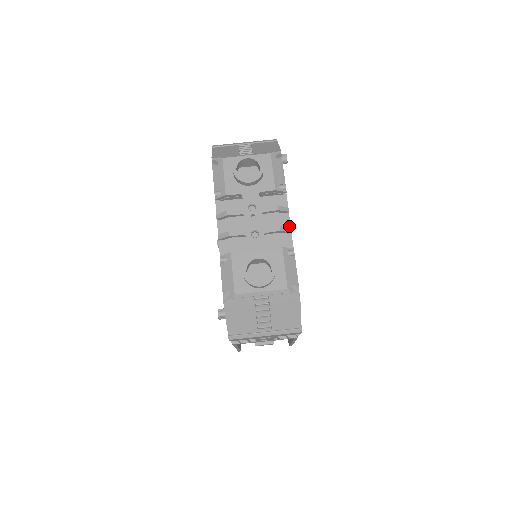
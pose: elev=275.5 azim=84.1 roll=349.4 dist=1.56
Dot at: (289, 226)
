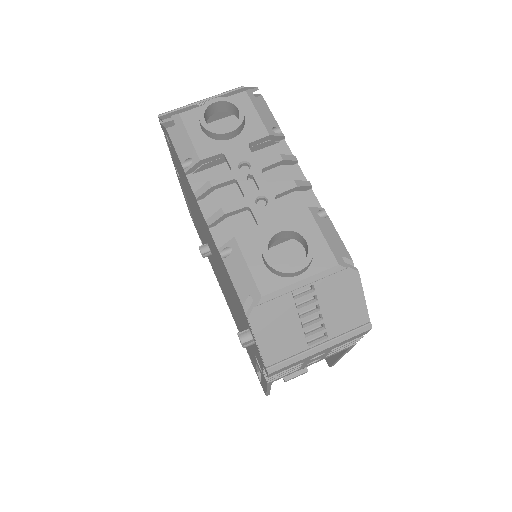
Dot at: (304, 180)
